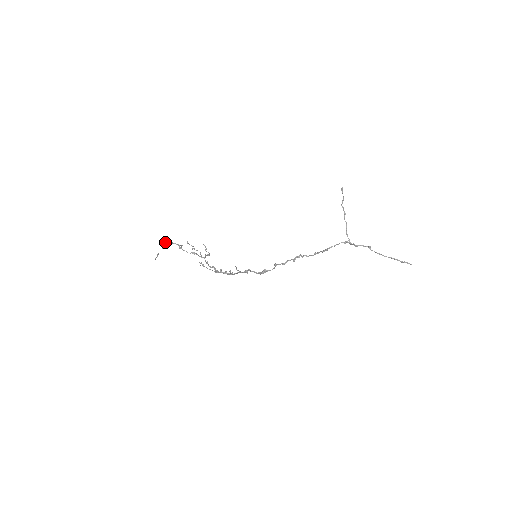
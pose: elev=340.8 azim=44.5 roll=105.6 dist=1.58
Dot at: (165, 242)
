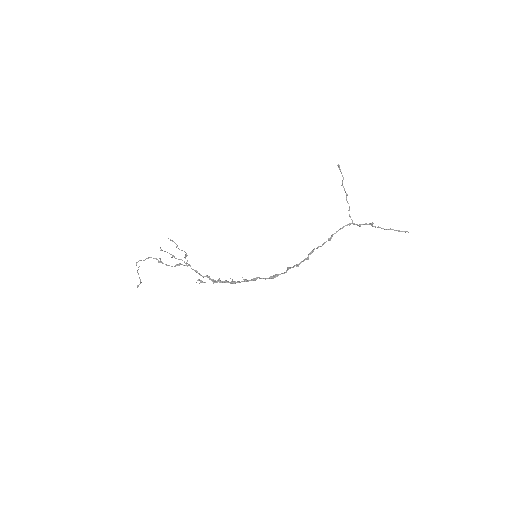
Dot at: (140, 260)
